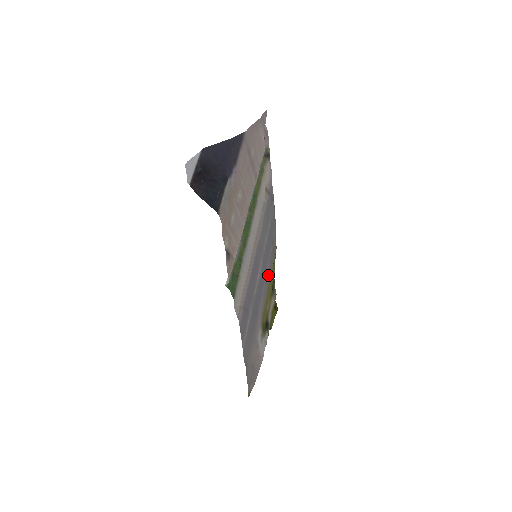
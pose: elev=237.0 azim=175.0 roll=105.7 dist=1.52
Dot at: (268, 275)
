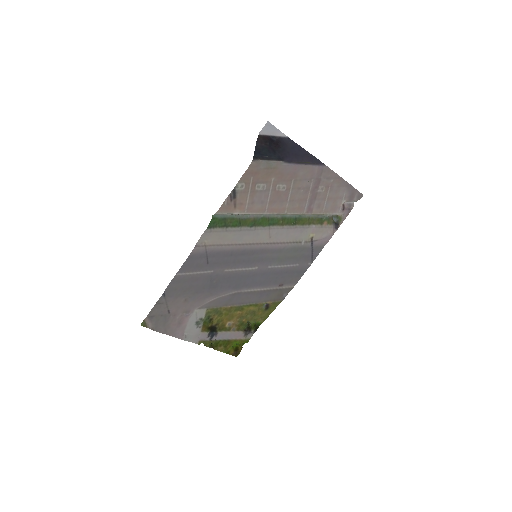
Dot at: (253, 296)
